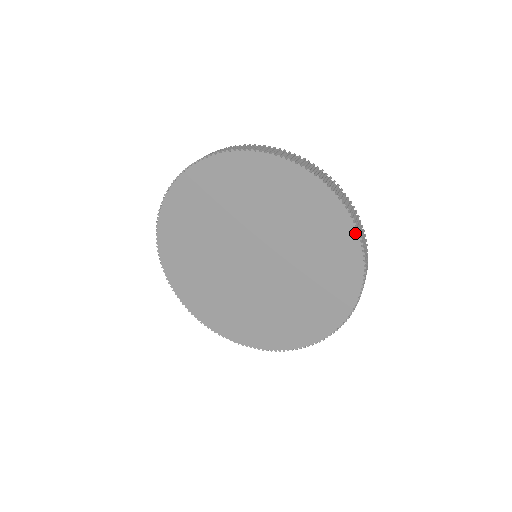
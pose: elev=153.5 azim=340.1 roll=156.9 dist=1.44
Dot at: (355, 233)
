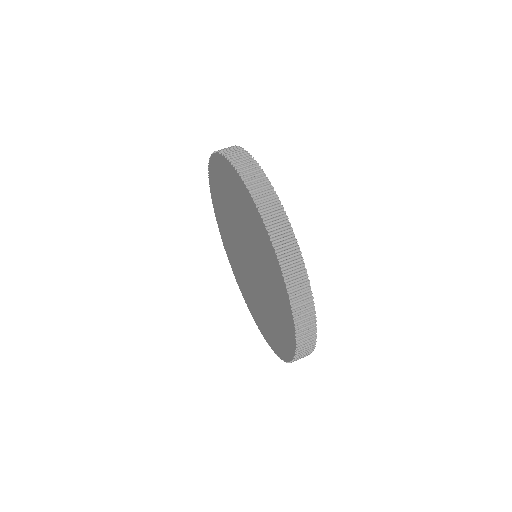
Dot at: (287, 293)
